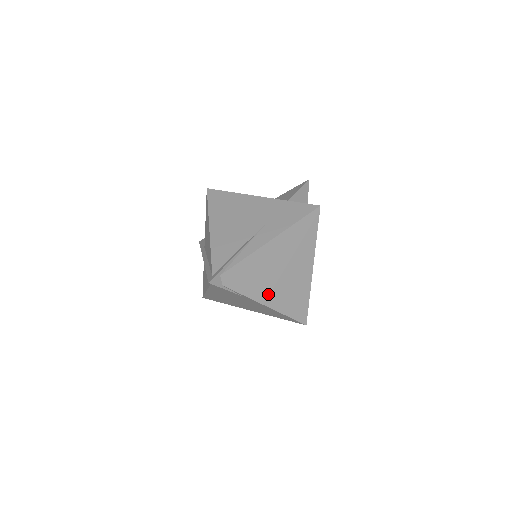
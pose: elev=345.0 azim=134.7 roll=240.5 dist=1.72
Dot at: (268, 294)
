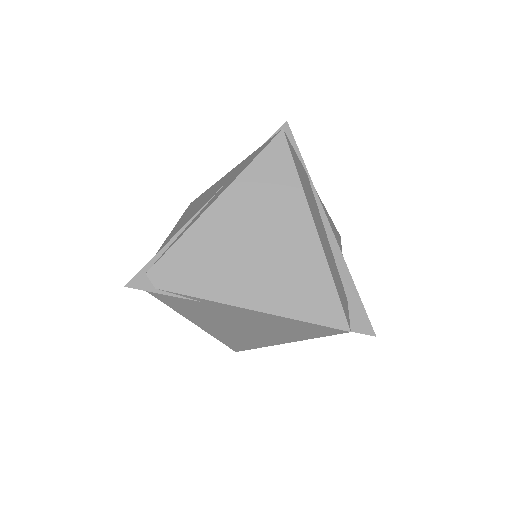
Dot at: (244, 288)
